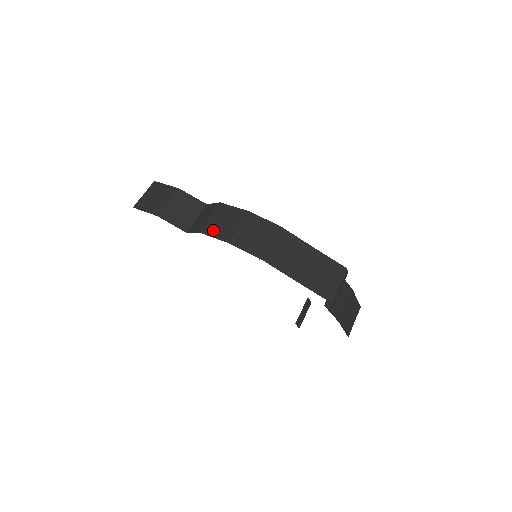
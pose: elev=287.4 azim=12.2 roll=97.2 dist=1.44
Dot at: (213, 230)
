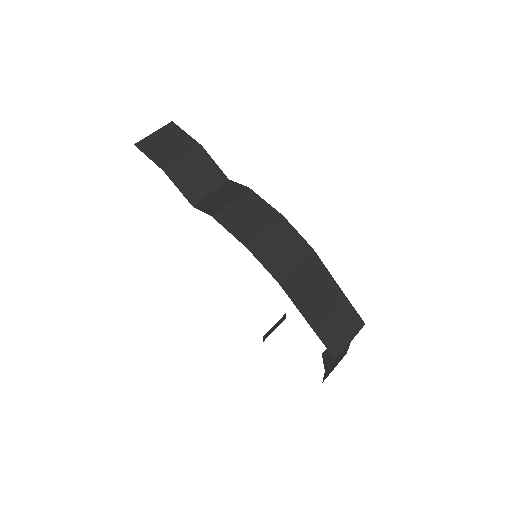
Dot at: (231, 221)
